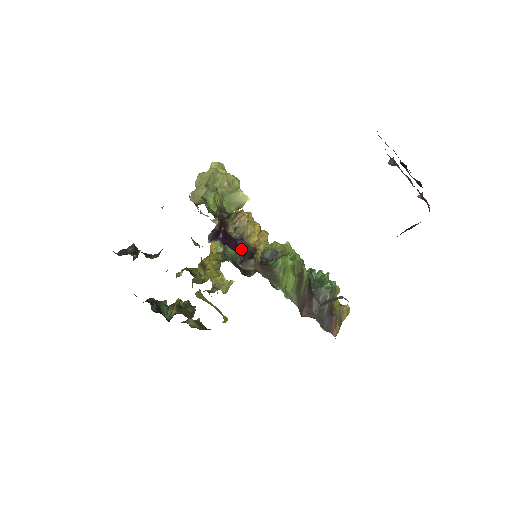
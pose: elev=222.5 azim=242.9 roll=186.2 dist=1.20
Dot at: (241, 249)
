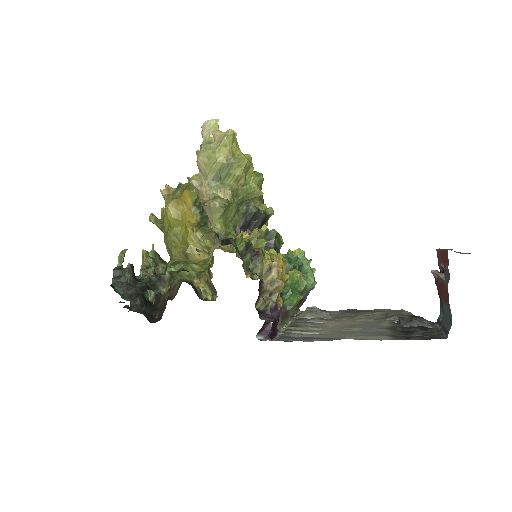
Dot at: occluded
